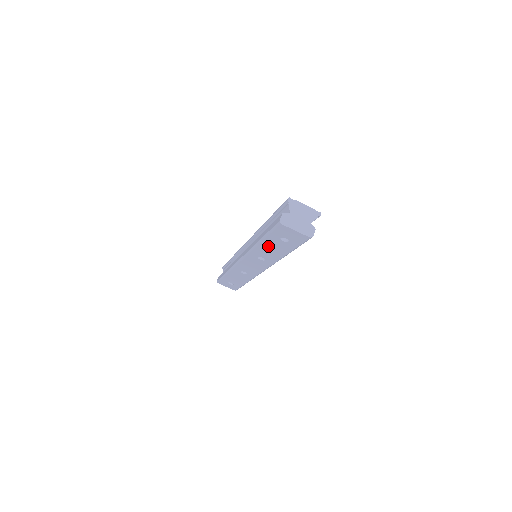
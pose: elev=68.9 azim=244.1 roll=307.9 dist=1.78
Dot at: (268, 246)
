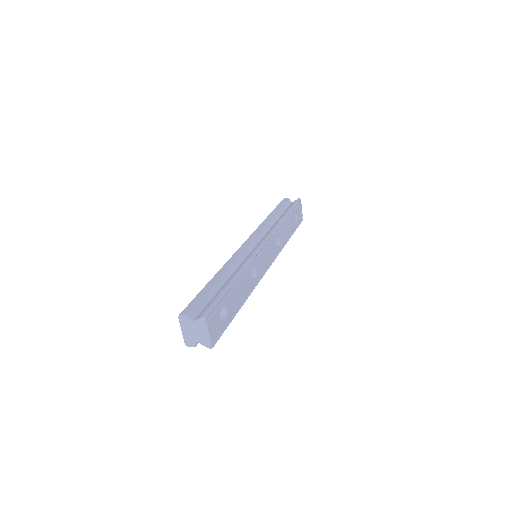
Dot at: occluded
